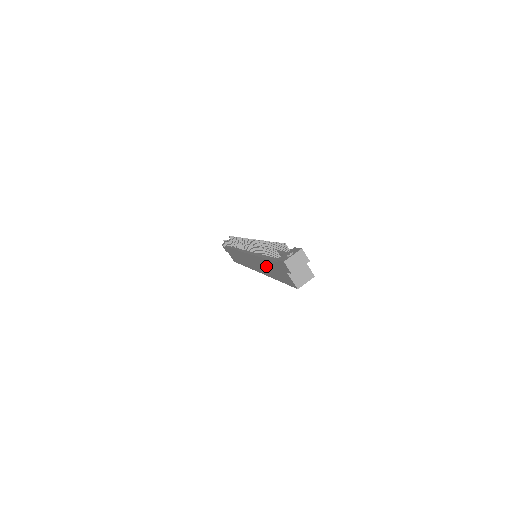
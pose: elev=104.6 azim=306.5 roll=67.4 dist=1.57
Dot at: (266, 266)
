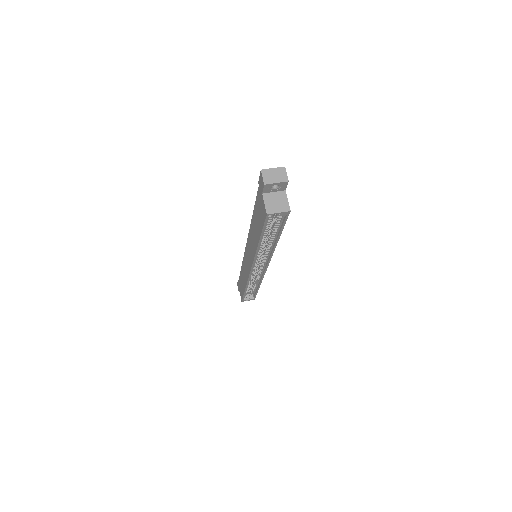
Dot at: (254, 230)
